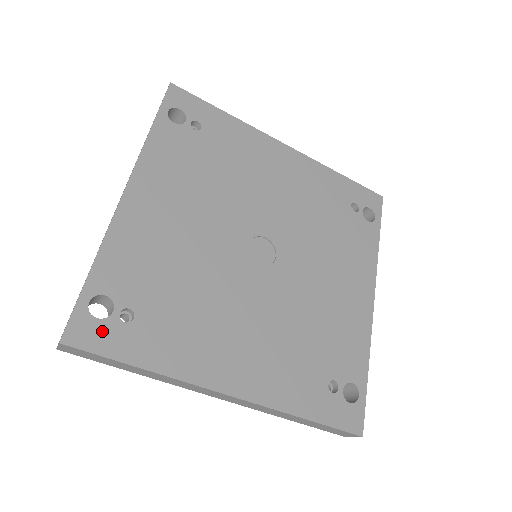
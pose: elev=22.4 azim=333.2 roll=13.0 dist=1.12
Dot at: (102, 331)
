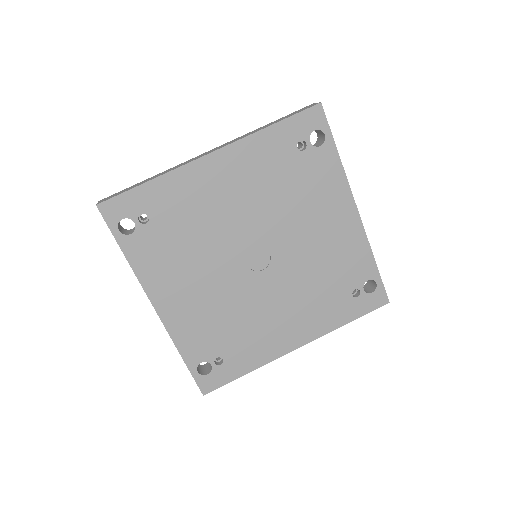
Dot at: (215, 377)
